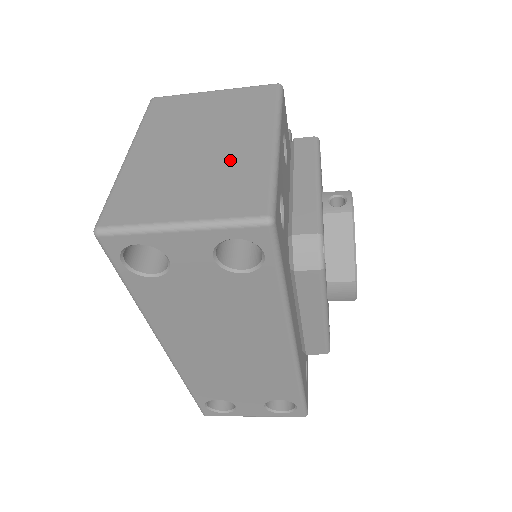
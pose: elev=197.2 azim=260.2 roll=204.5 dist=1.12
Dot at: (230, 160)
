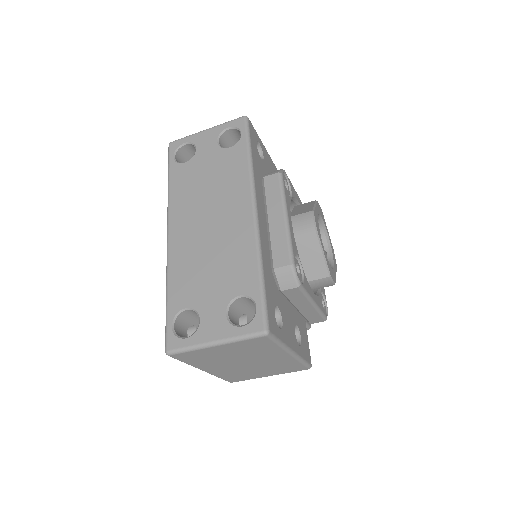
Dot at: occluded
